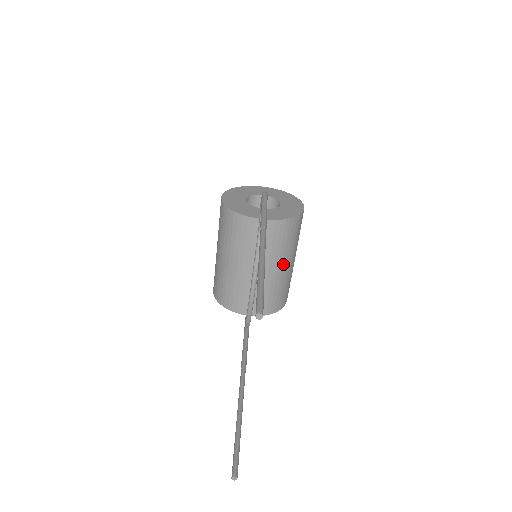
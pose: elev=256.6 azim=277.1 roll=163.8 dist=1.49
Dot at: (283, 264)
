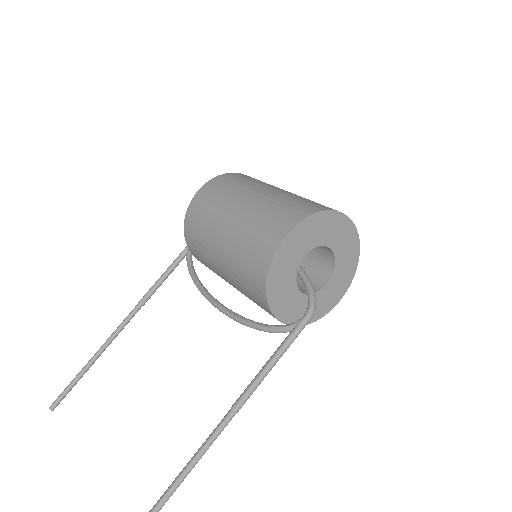
Dot at: occluded
